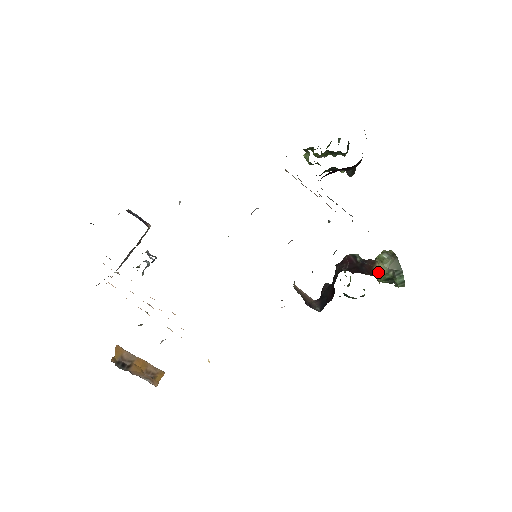
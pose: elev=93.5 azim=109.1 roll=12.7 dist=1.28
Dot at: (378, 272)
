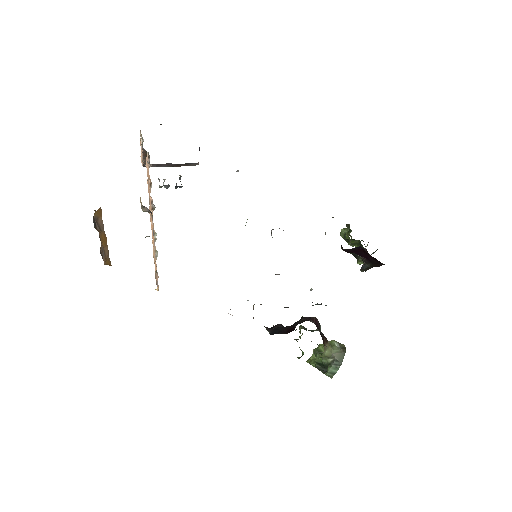
Dot at: (326, 349)
